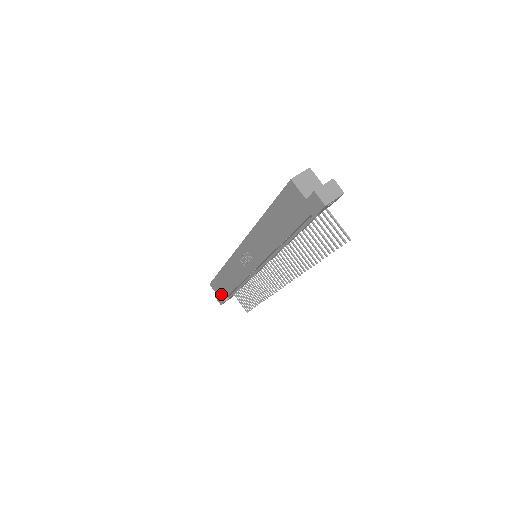
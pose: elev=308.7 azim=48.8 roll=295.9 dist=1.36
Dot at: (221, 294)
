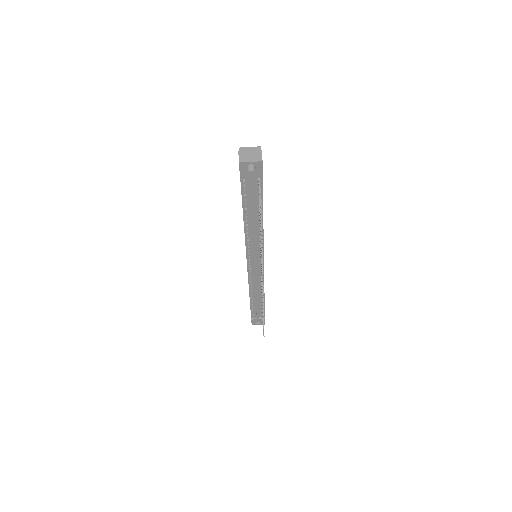
Dot at: occluded
